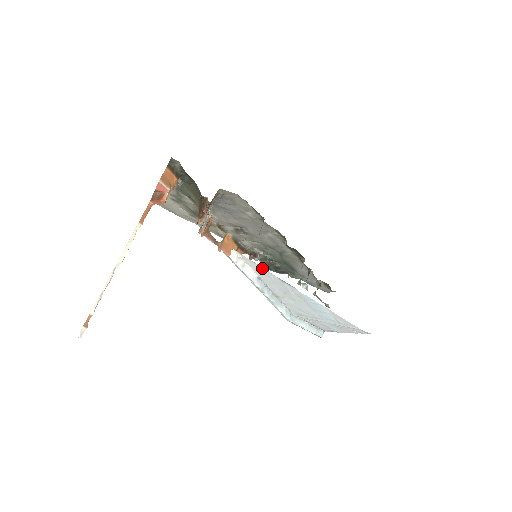
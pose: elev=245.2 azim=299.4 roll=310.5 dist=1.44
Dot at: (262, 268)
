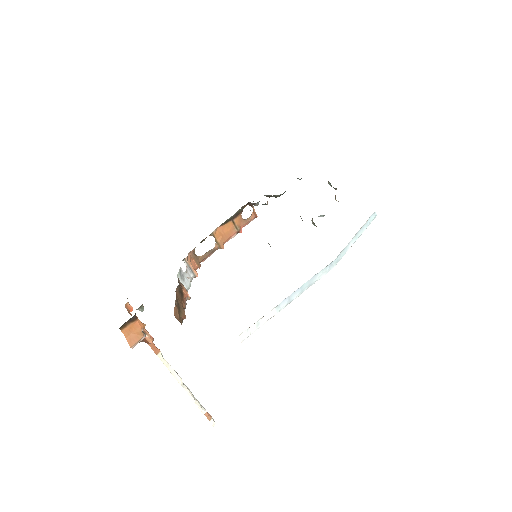
Dot at: occluded
